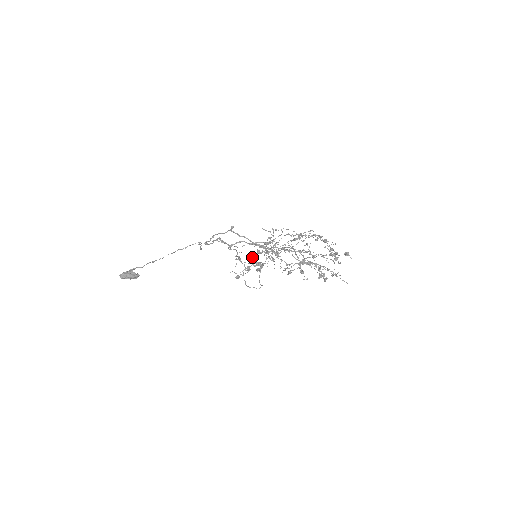
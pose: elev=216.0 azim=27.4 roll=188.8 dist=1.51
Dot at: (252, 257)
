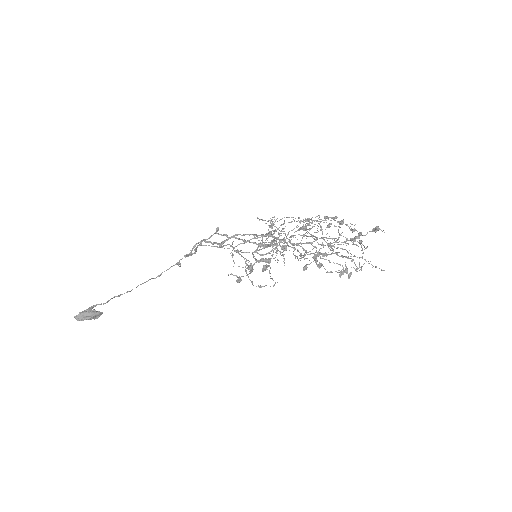
Dot at: (252, 254)
